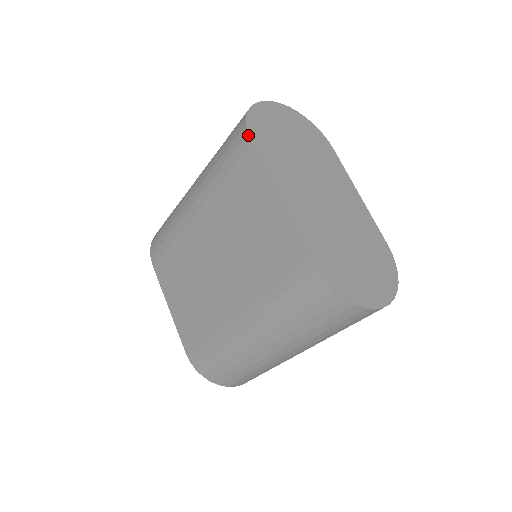
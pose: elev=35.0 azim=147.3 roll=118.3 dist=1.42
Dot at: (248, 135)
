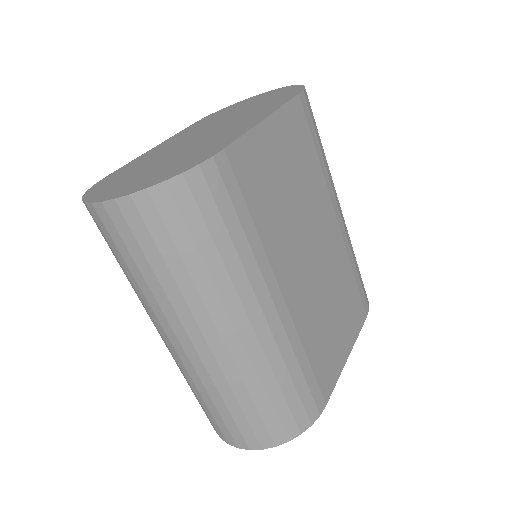
Dot at: (200, 120)
